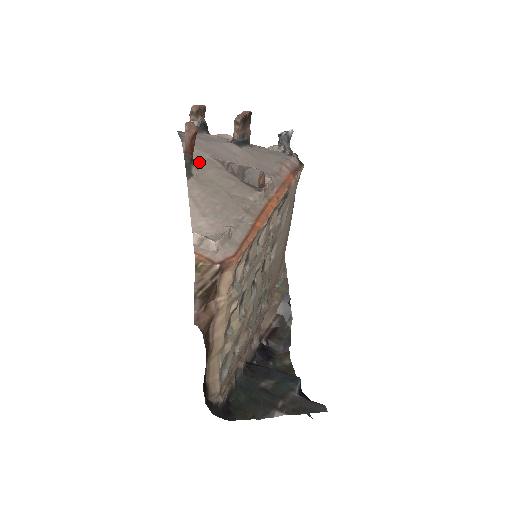
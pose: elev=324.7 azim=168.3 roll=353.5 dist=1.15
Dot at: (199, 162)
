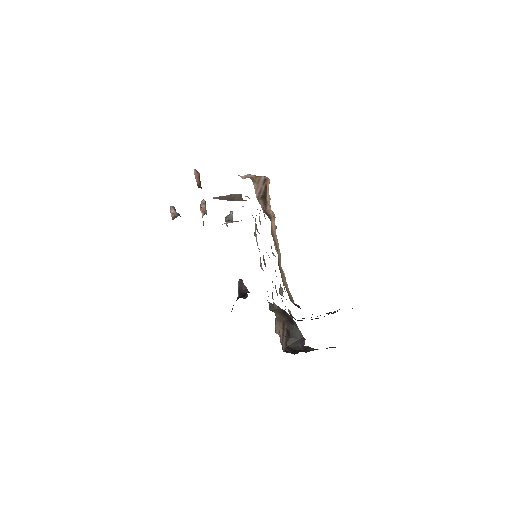
Dot at: occluded
